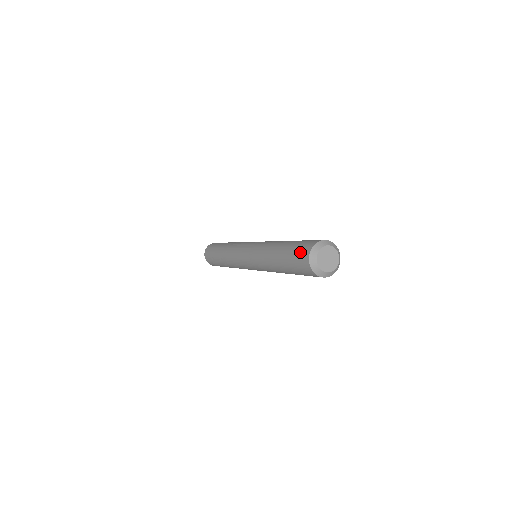
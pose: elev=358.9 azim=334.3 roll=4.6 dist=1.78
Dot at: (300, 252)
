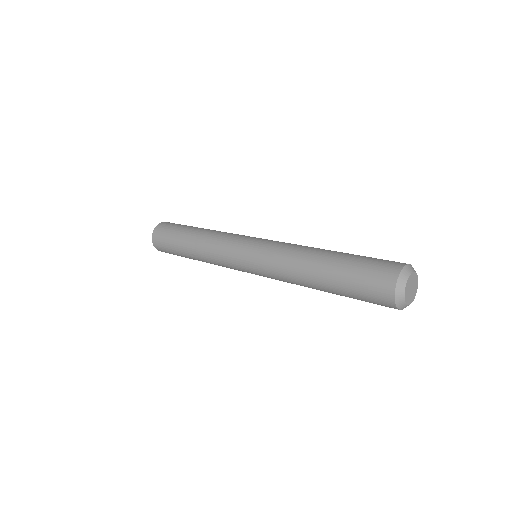
Dot at: (373, 285)
